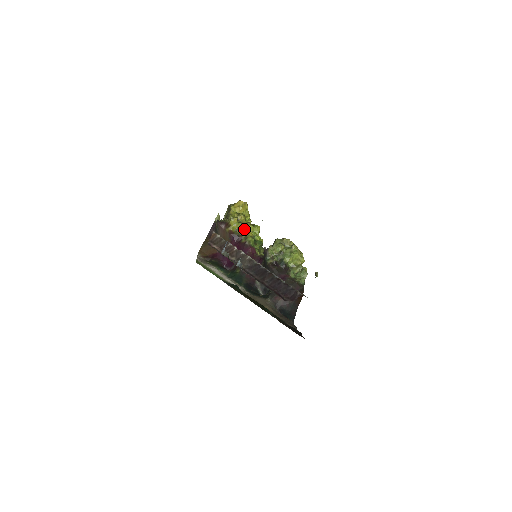
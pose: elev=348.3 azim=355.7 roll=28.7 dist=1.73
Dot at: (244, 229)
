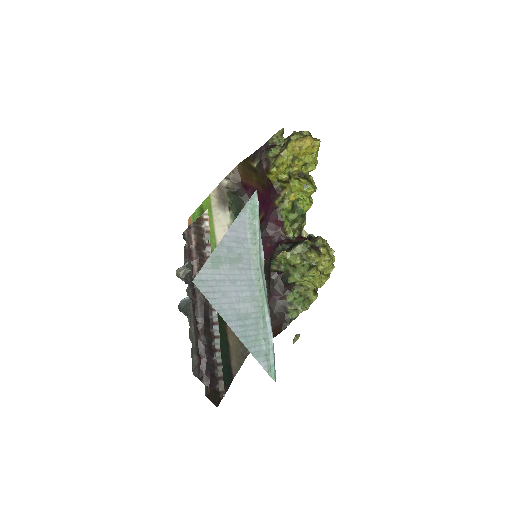
Dot at: (288, 186)
